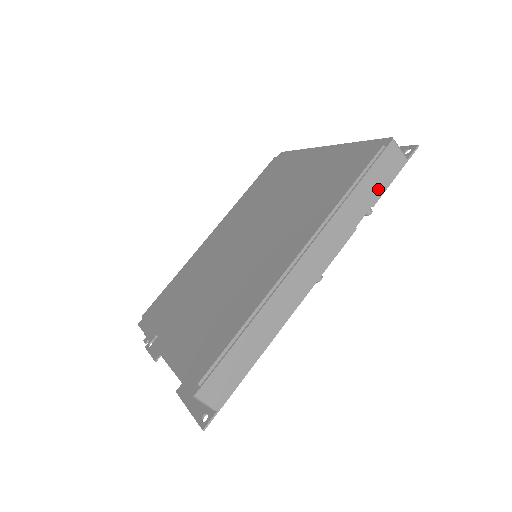
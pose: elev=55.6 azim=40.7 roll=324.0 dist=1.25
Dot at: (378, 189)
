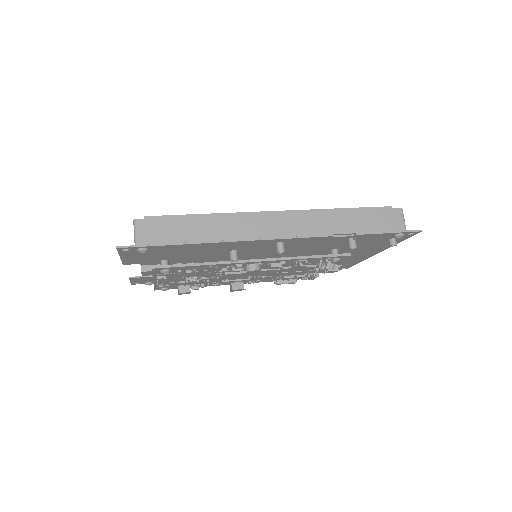
Dot at: (368, 227)
